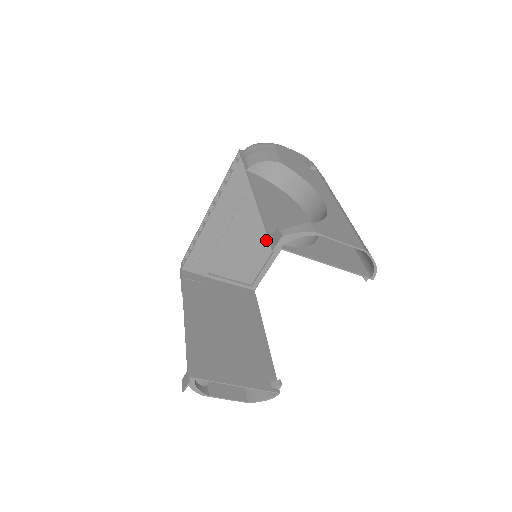
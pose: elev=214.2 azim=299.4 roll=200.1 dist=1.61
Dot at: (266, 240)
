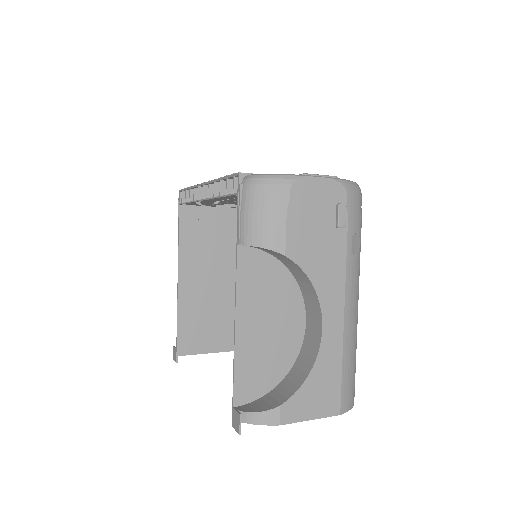
Dot at: occluded
